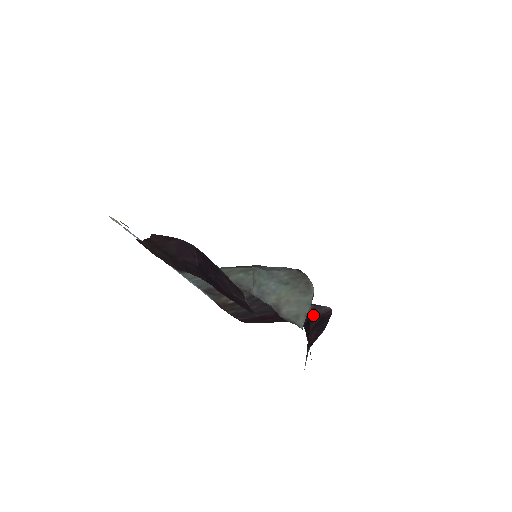
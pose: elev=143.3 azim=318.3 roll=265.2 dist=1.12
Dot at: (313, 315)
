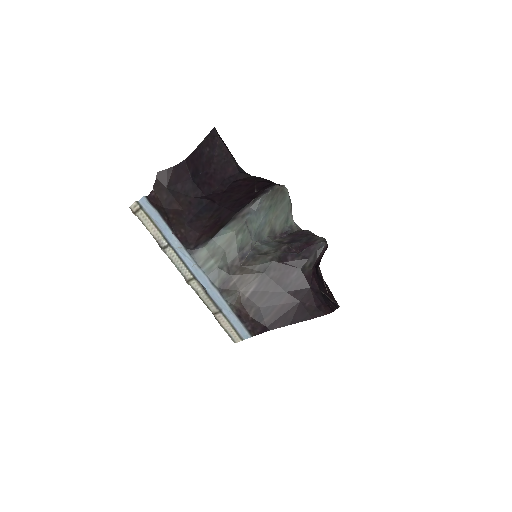
Dot at: (317, 262)
